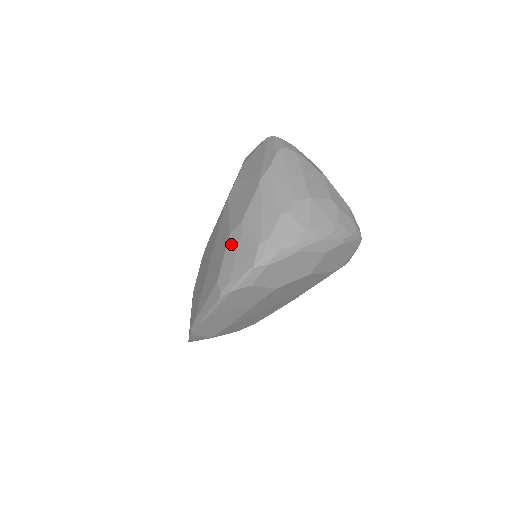
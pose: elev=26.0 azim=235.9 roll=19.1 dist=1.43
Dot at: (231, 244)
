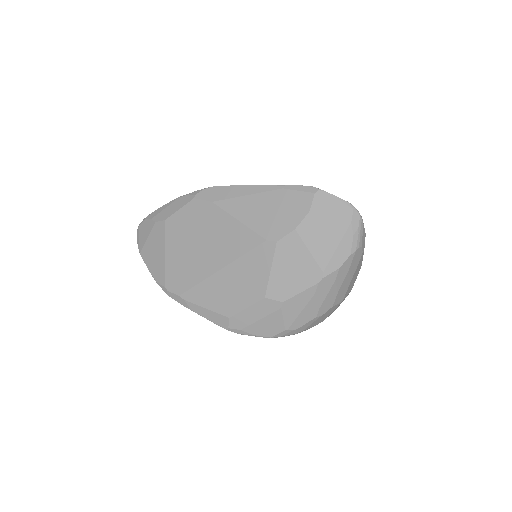
Dot at: (261, 307)
